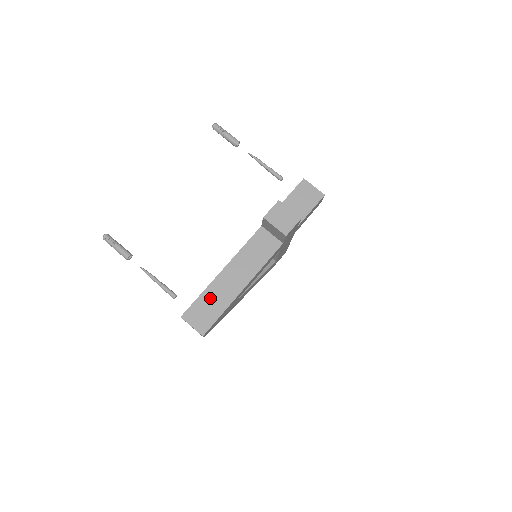
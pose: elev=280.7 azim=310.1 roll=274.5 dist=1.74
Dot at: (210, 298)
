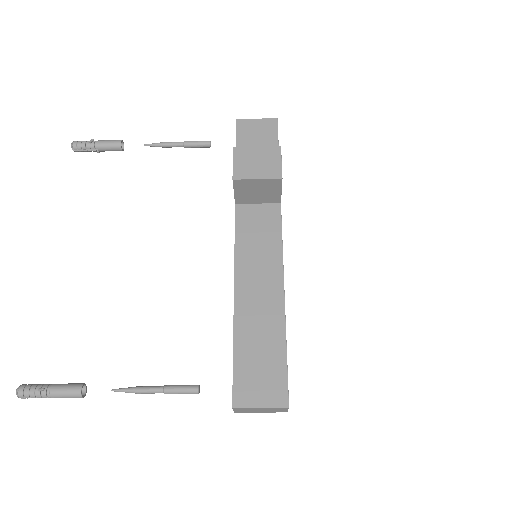
Dot at: (251, 345)
